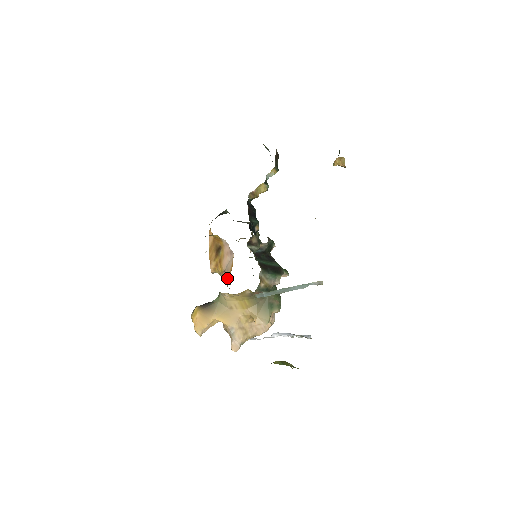
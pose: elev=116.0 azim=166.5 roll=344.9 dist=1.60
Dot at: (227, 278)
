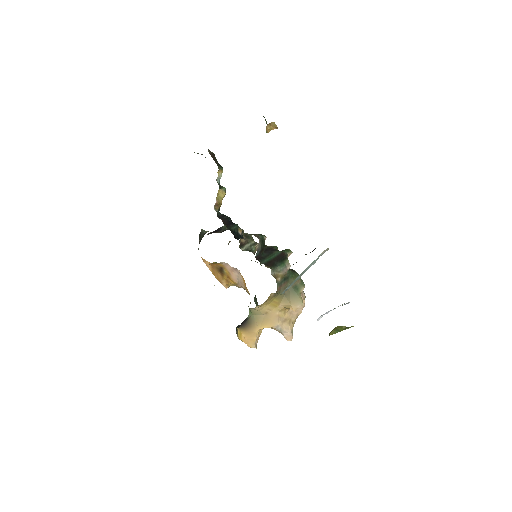
Dot at: (245, 289)
